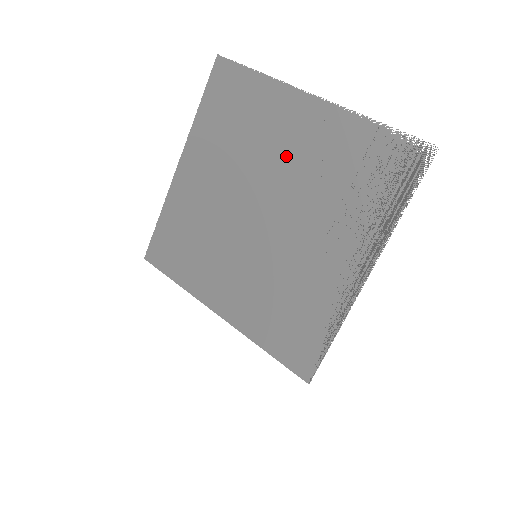
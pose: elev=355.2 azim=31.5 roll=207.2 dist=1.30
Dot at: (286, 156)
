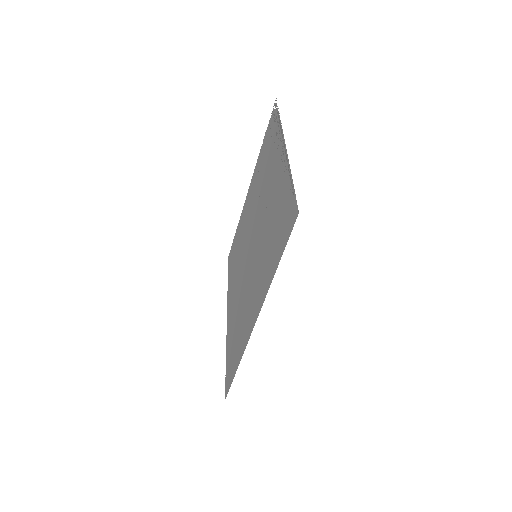
Dot at: (250, 213)
